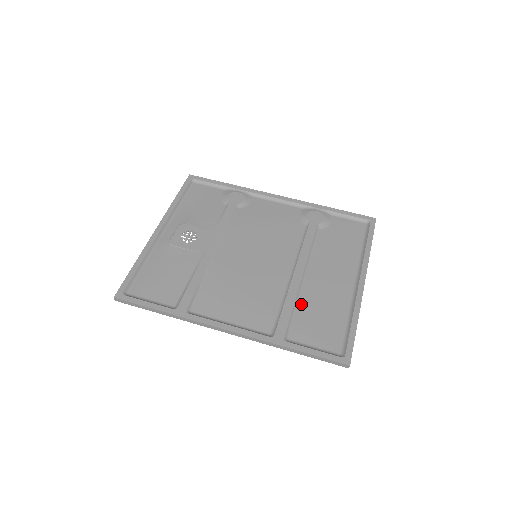
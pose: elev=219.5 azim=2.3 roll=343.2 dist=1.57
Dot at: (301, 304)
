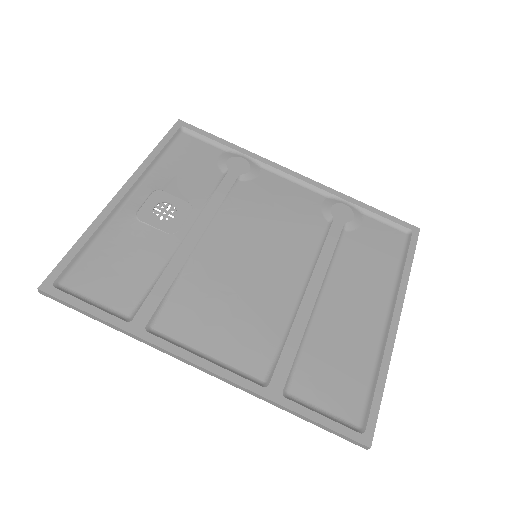
Dot at: (311, 340)
